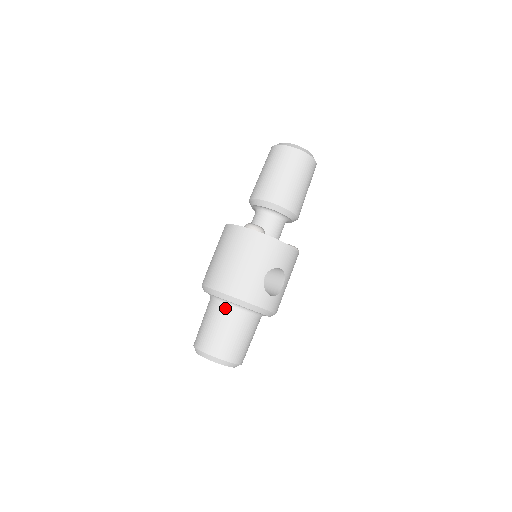
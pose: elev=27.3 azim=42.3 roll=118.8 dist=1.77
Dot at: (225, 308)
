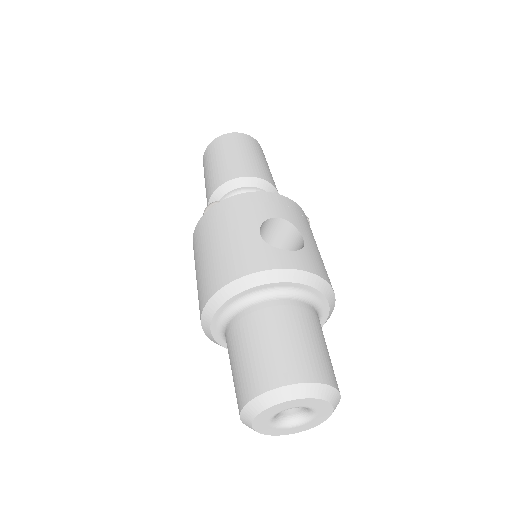
Dot at: (240, 316)
